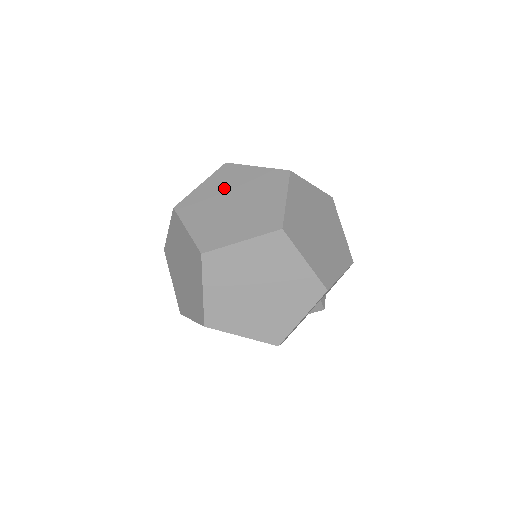
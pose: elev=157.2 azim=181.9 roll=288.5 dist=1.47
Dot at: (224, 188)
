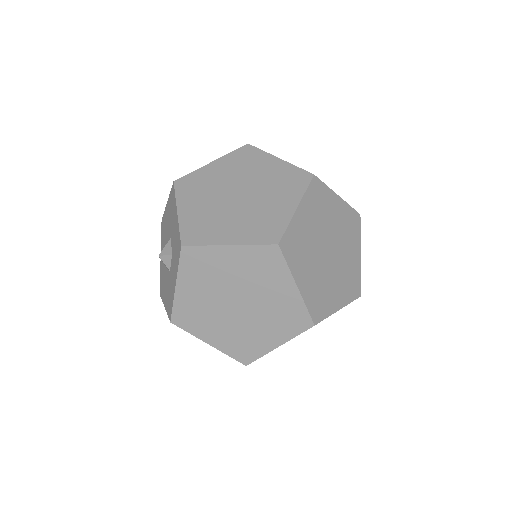
Dot at: (209, 195)
